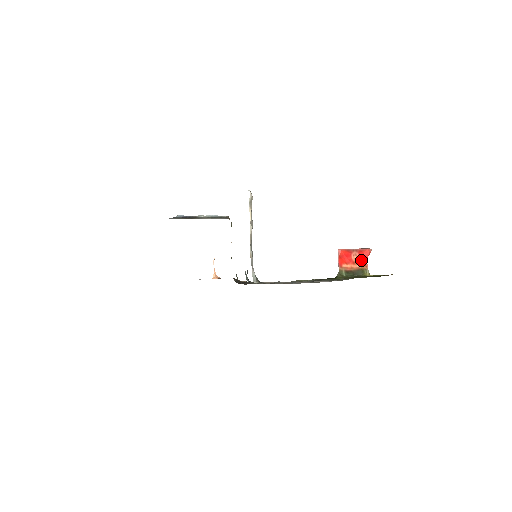
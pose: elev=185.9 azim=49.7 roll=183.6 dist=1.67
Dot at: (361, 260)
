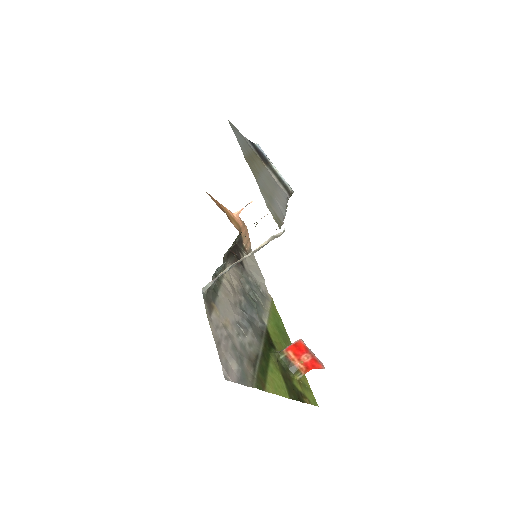
Dot at: (307, 365)
